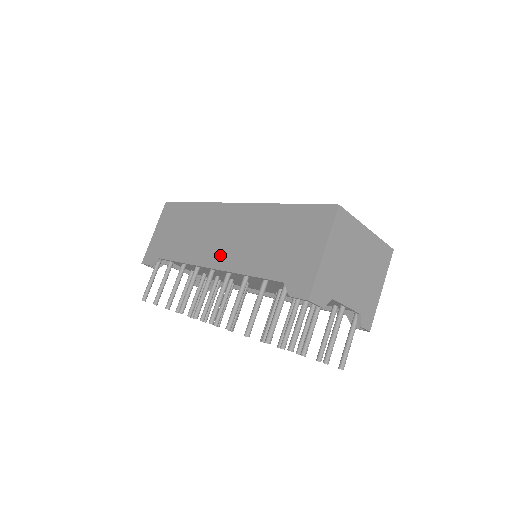
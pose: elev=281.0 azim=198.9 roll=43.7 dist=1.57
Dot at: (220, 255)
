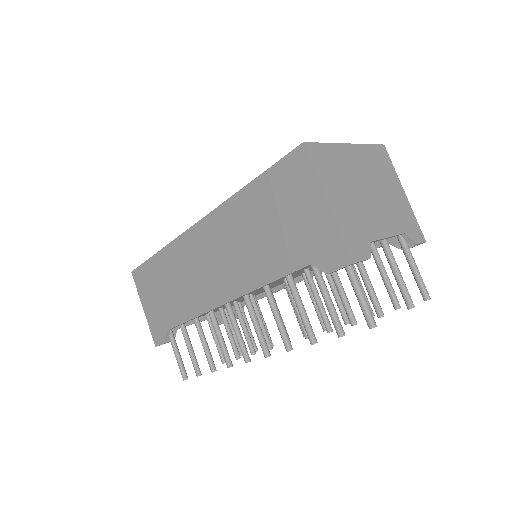
Dot at: (223, 285)
